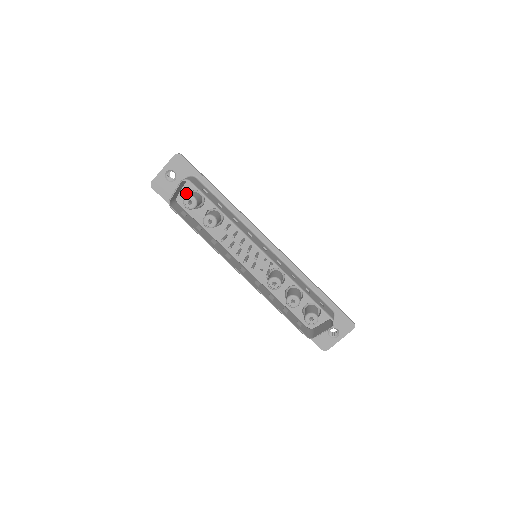
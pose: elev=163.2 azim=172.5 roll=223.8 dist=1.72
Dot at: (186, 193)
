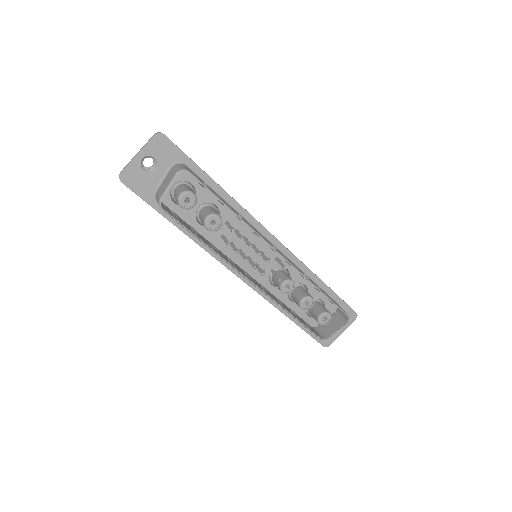
Dot at: (170, 186)
